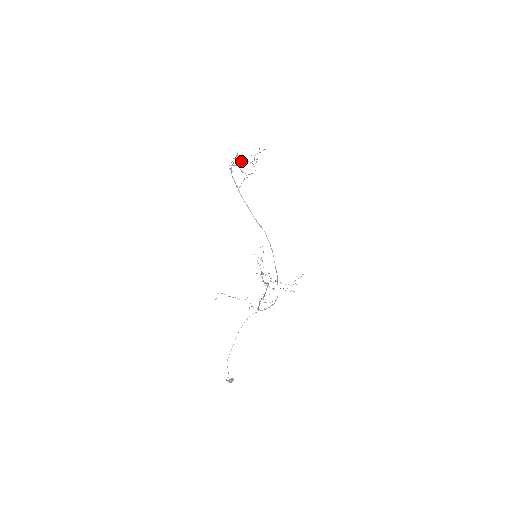
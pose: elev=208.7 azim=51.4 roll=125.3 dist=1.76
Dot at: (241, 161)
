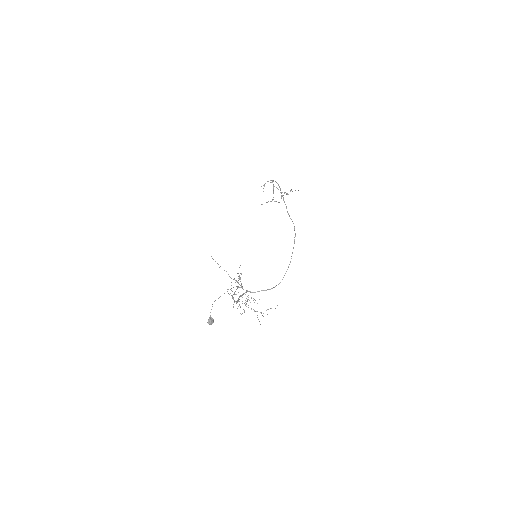
Dot at: occluded
